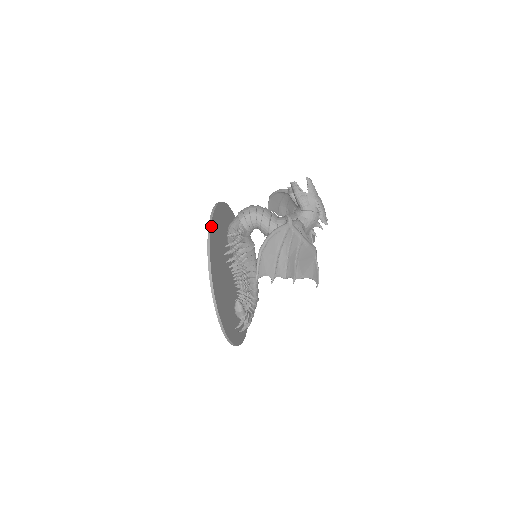
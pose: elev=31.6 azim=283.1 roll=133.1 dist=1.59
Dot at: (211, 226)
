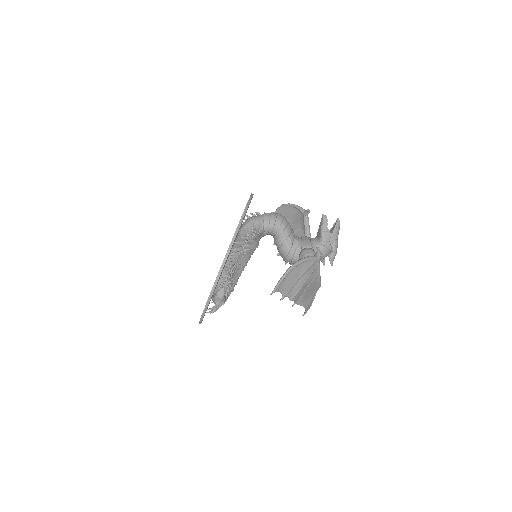
Dot at: occluded
